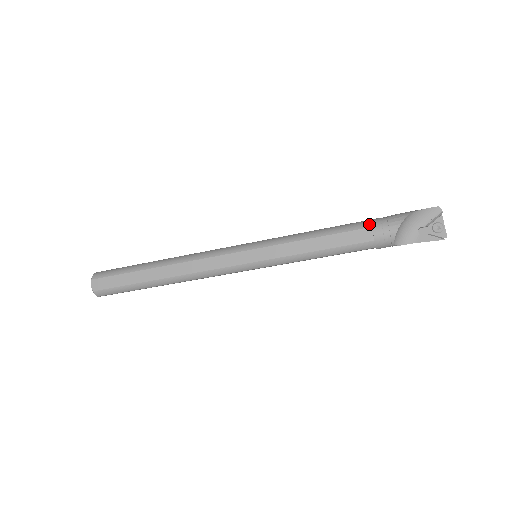
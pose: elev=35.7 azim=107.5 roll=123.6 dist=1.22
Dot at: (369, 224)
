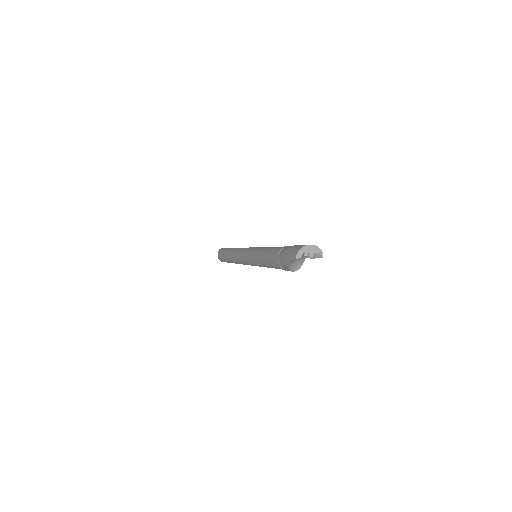
Dot at: (278, 268)
